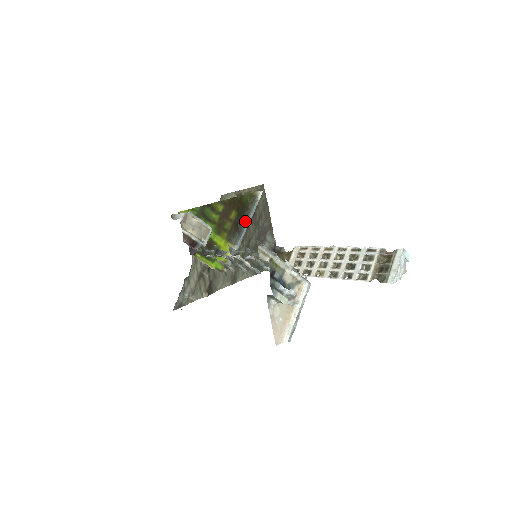
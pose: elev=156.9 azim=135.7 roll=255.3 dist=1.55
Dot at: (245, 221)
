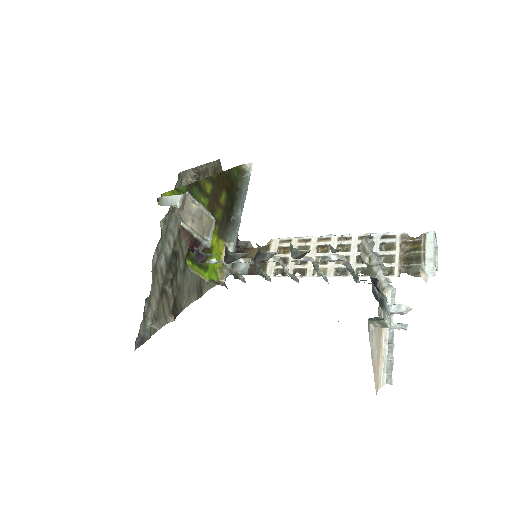
Dot at: (238, 206)
